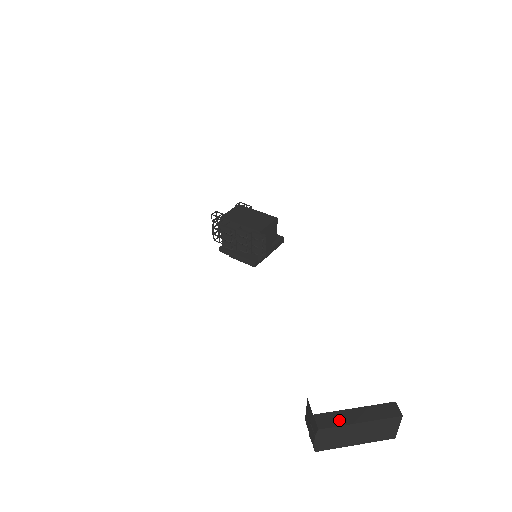
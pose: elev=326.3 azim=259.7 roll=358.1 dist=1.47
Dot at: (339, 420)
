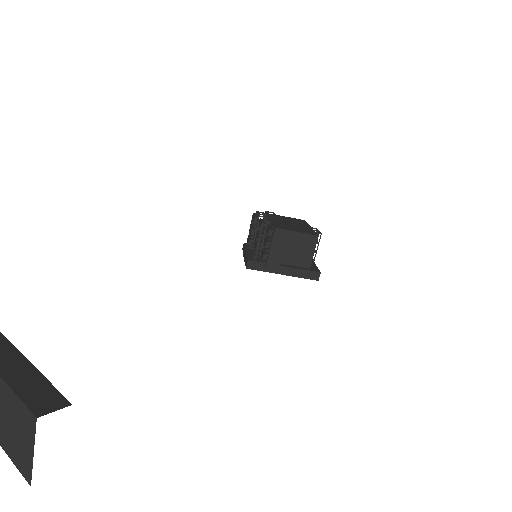
Dot at: out of frame
